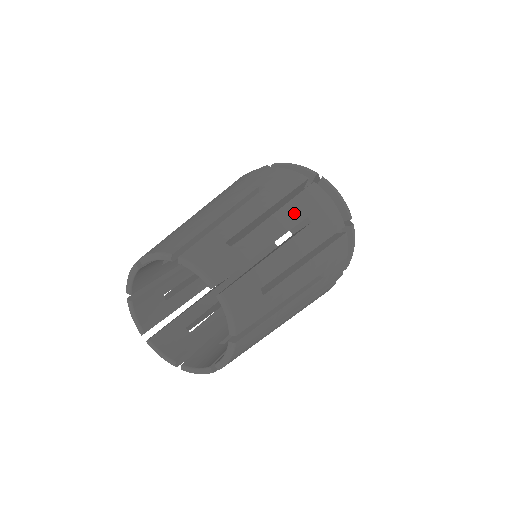
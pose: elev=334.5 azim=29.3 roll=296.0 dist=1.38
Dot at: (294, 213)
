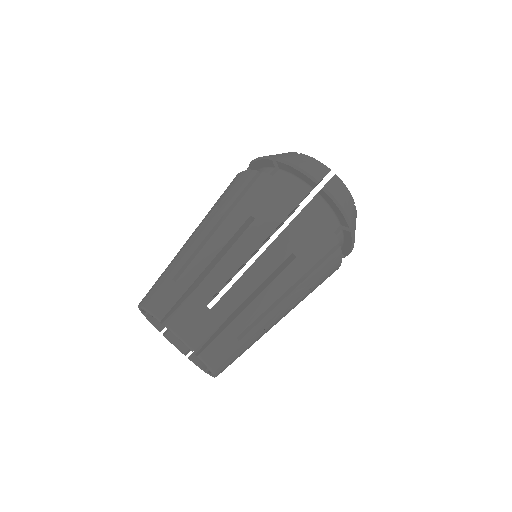
Dot at: (278, 253)
